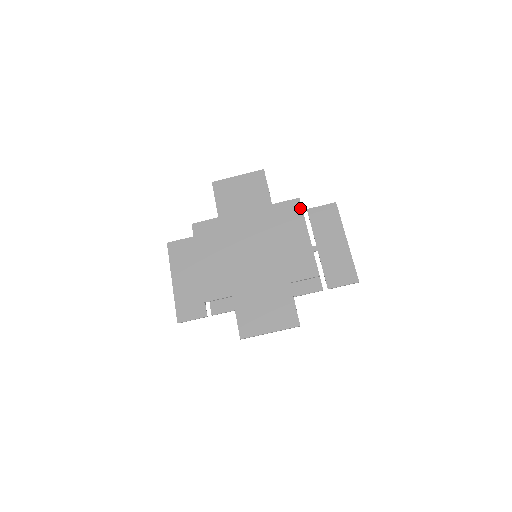
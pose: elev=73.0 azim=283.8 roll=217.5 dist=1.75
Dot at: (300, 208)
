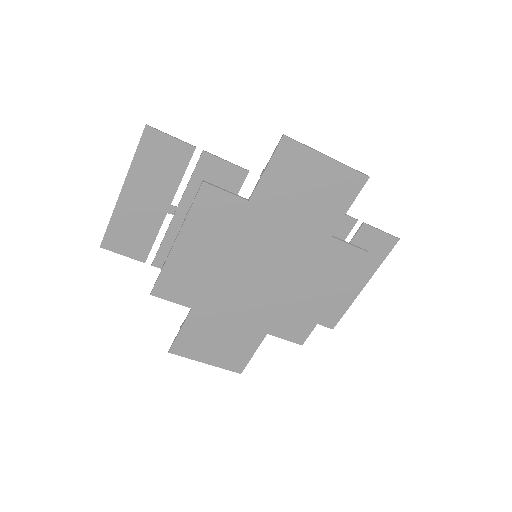
Dot at: (356, 265)
